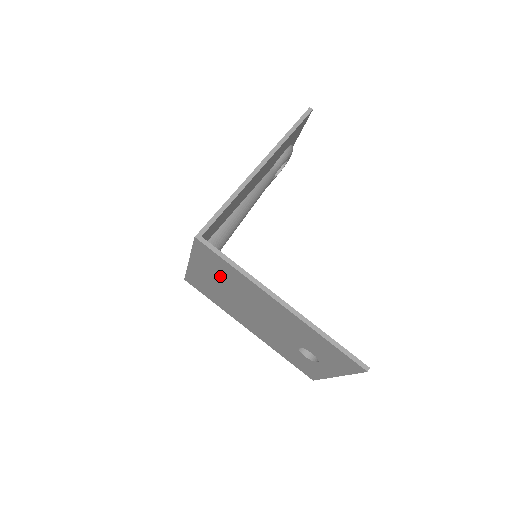
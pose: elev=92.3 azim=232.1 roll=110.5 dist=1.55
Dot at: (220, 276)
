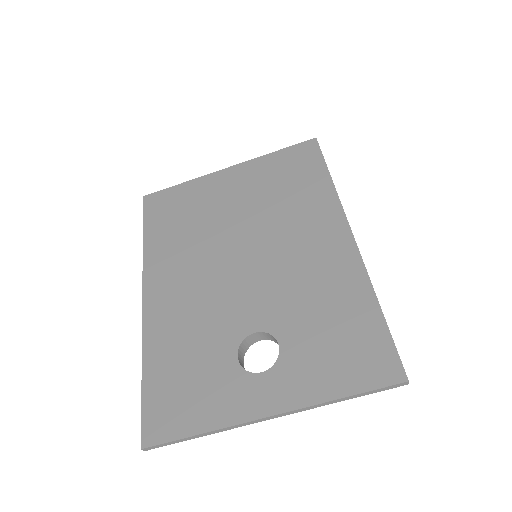
Dot at: (268, 189)
